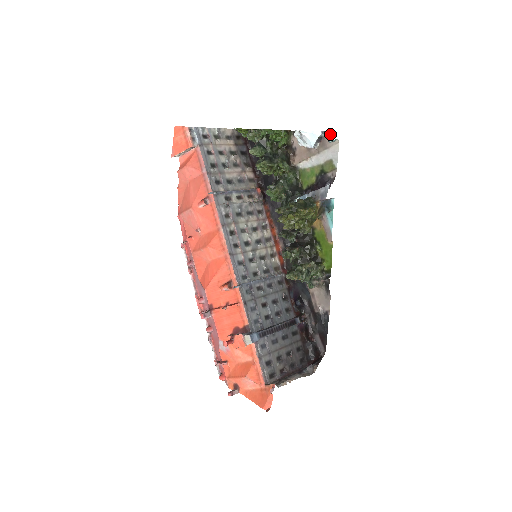
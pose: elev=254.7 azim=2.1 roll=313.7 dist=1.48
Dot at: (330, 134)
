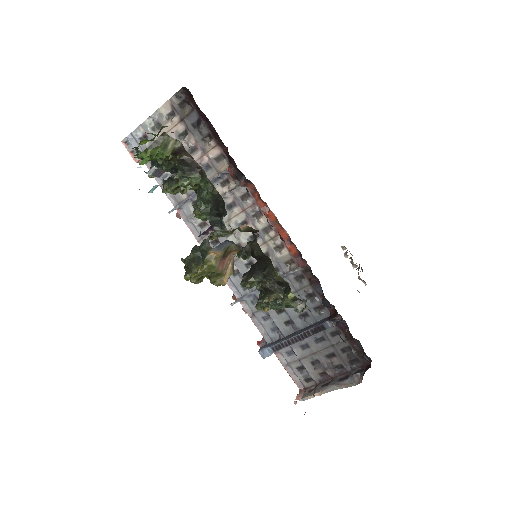
Dot at: occluded
